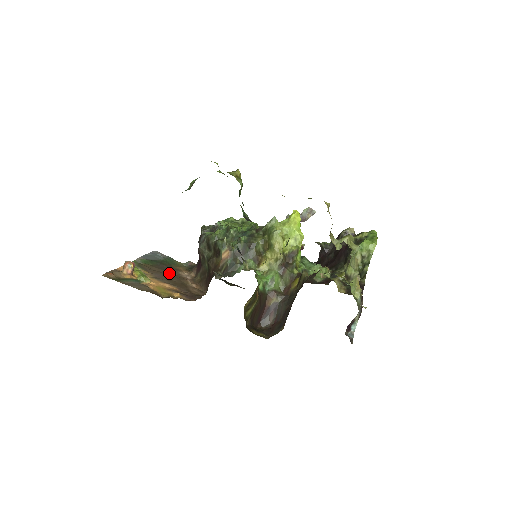
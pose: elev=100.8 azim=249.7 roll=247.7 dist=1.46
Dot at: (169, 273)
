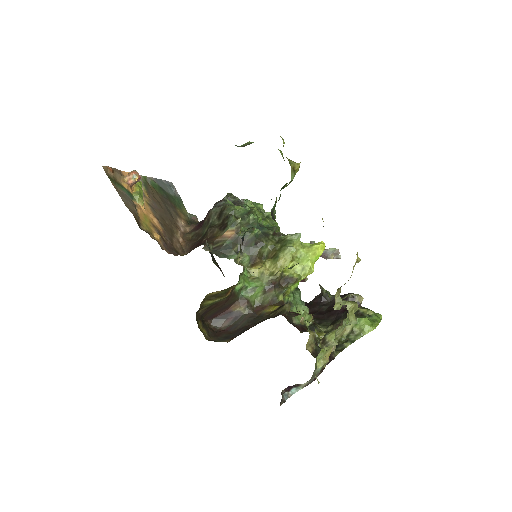
Dot at: (167, 211)
